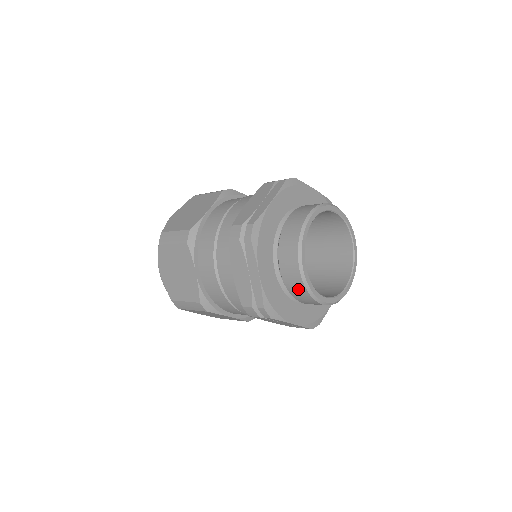
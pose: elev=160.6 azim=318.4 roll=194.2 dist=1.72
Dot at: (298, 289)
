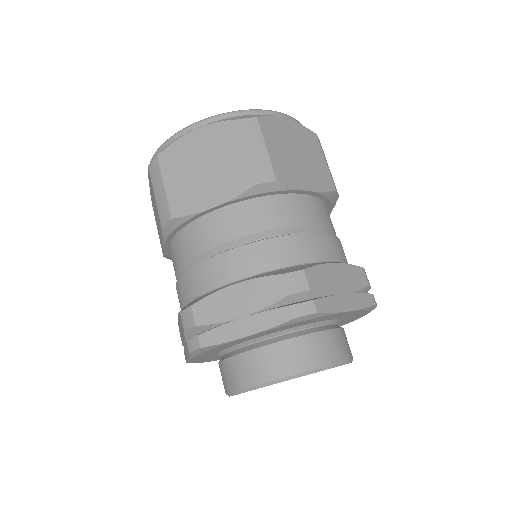
Dot at: occluded
